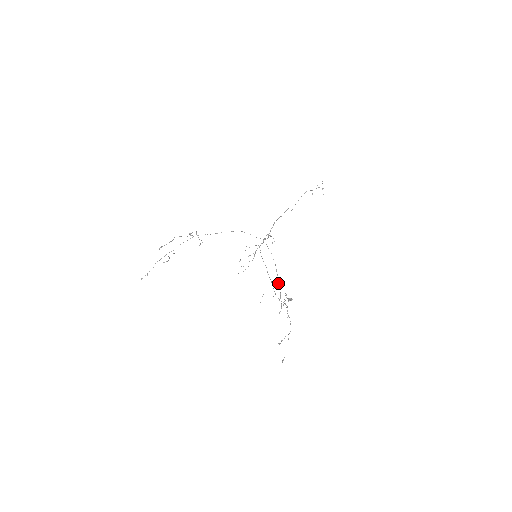
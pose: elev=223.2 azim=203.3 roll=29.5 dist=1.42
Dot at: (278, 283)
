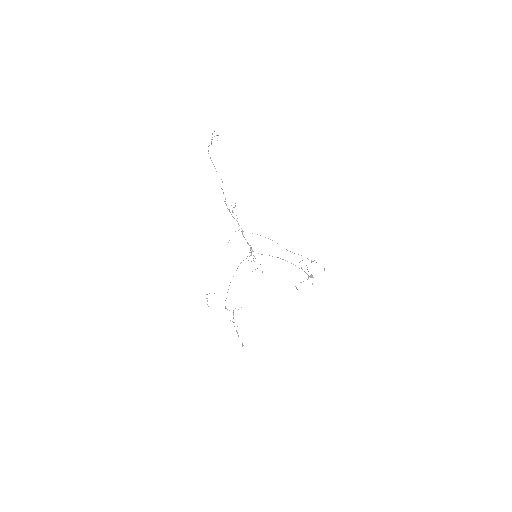
Dot at: occluded
